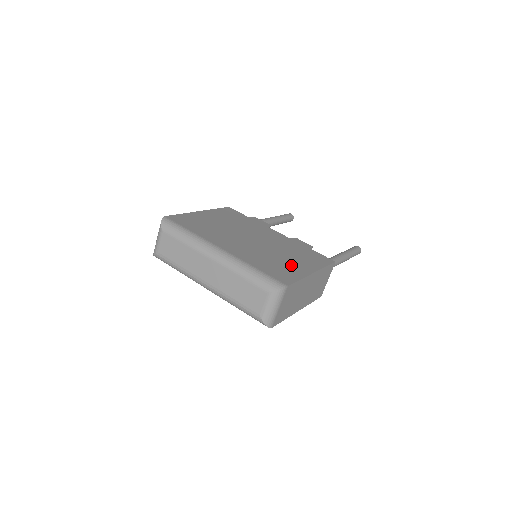
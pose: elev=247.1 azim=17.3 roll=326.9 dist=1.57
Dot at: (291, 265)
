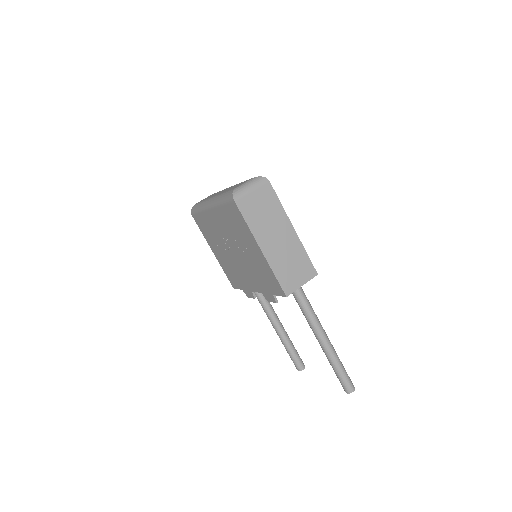
Dot at: occluded
